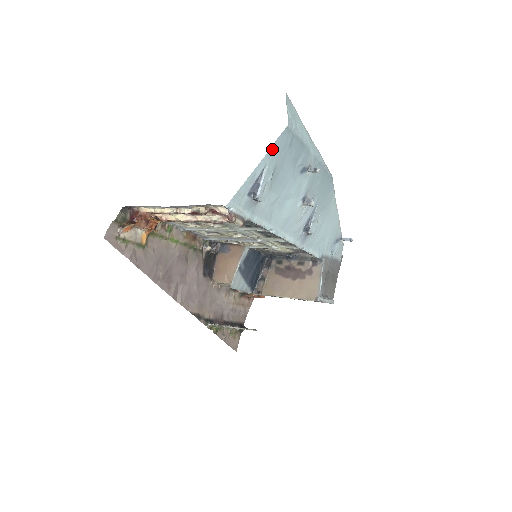
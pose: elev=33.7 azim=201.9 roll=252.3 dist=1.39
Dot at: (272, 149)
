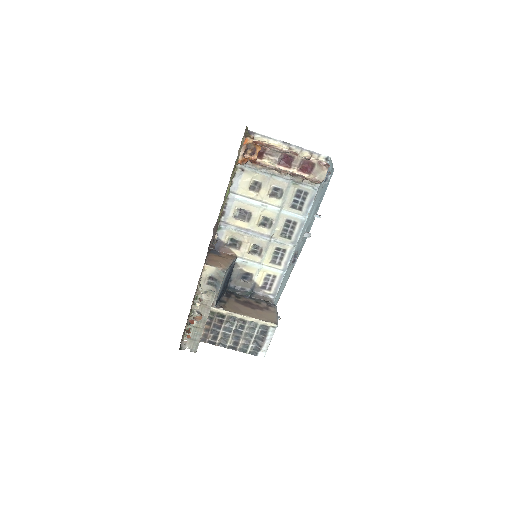
Dot at: (332, 168)
